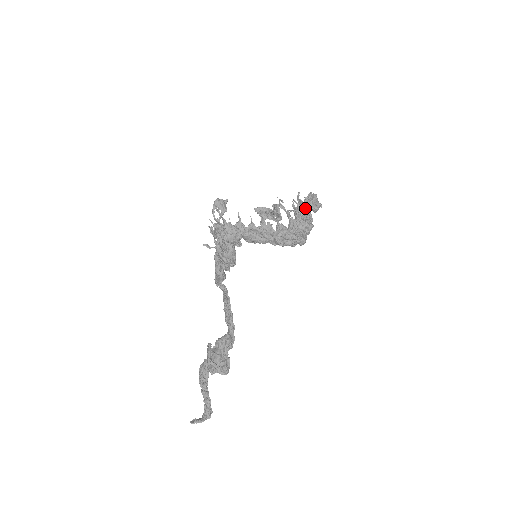
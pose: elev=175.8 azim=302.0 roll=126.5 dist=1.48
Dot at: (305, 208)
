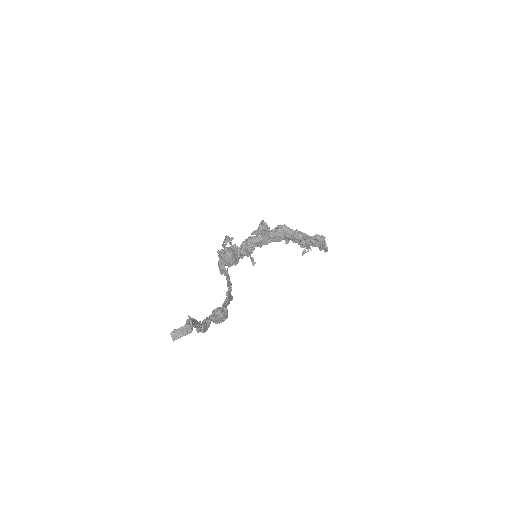
Dot at: occluded
